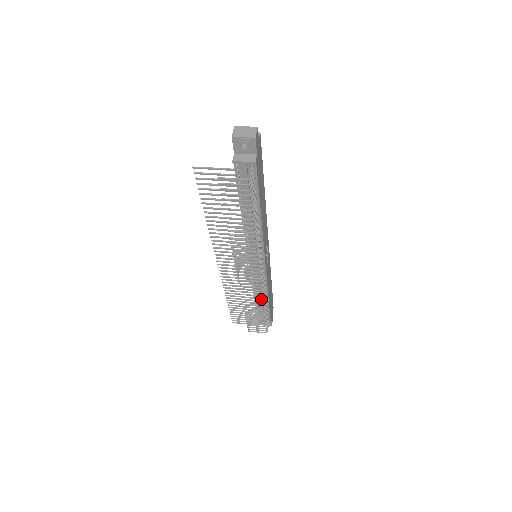
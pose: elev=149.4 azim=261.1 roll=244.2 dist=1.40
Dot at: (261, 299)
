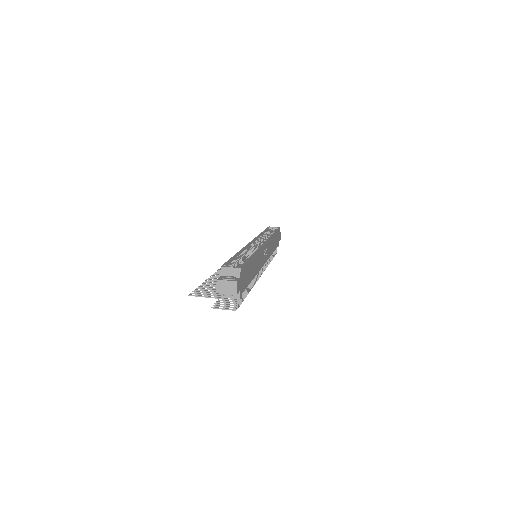
Dot at: occluded
